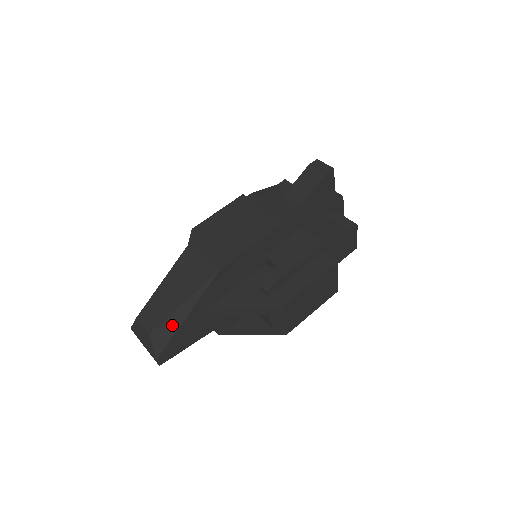
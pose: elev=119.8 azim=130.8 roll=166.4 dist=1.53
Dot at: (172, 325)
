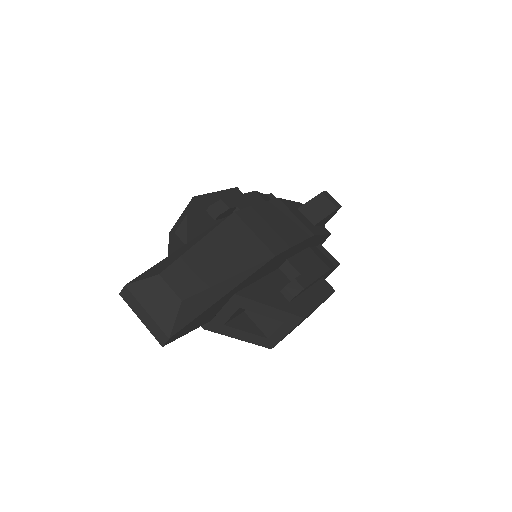
Dot at: (208, 299)
